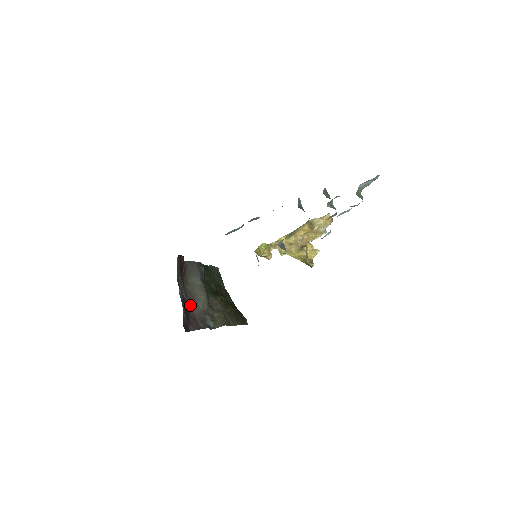
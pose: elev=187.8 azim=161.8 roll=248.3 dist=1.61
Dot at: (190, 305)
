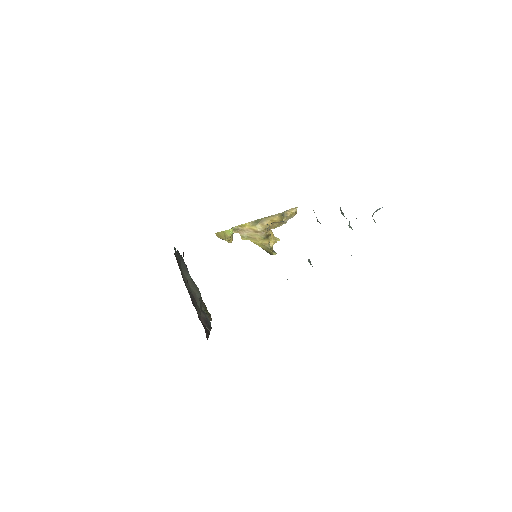
Dot at: (195, 307)
